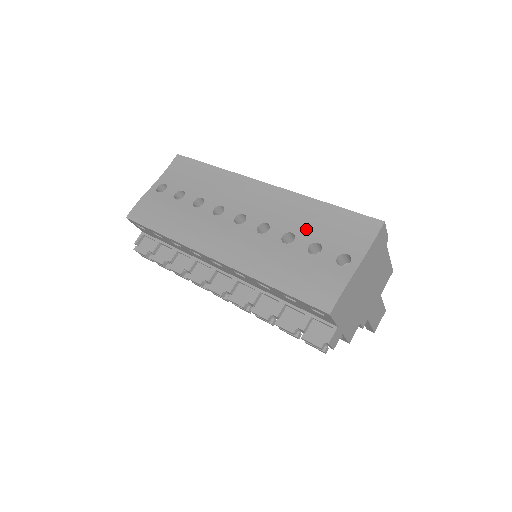
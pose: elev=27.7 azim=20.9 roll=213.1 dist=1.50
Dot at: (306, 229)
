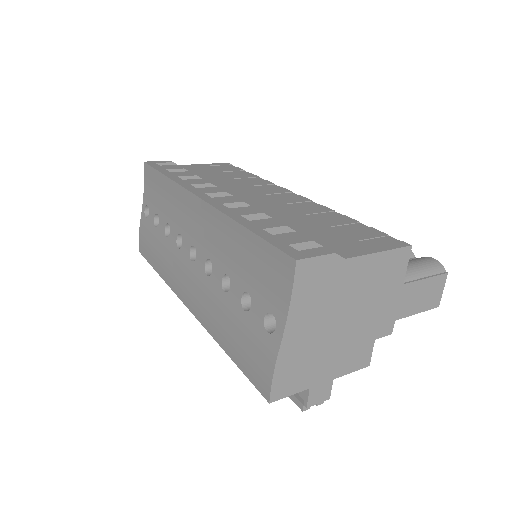
Dot at: (236, 270)
